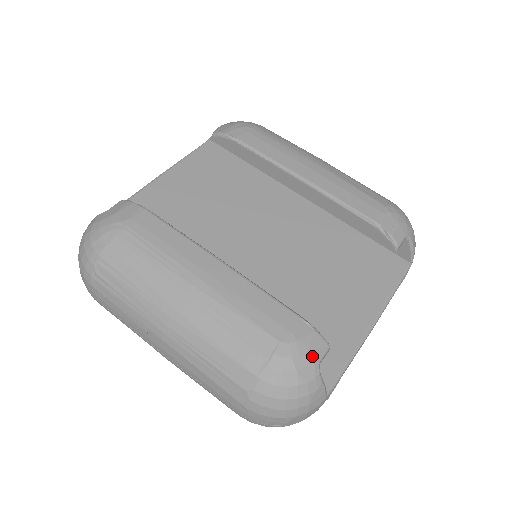
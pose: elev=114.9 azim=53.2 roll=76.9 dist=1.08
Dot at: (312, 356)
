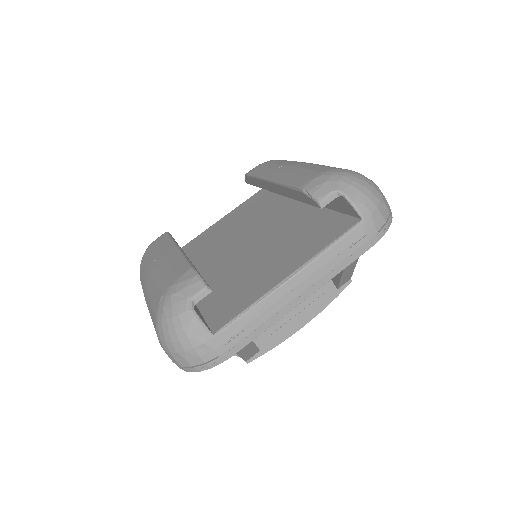
Dot at: (186, 293)
